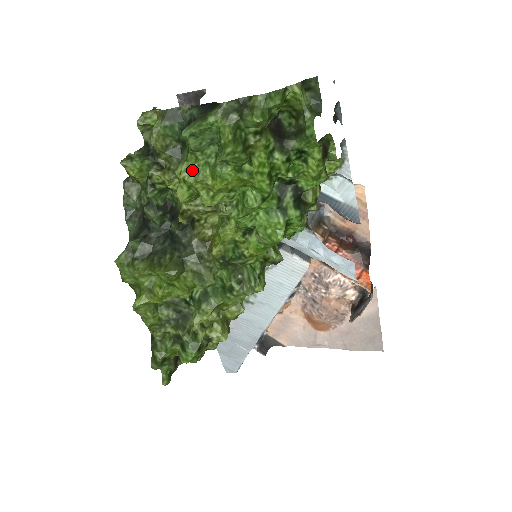
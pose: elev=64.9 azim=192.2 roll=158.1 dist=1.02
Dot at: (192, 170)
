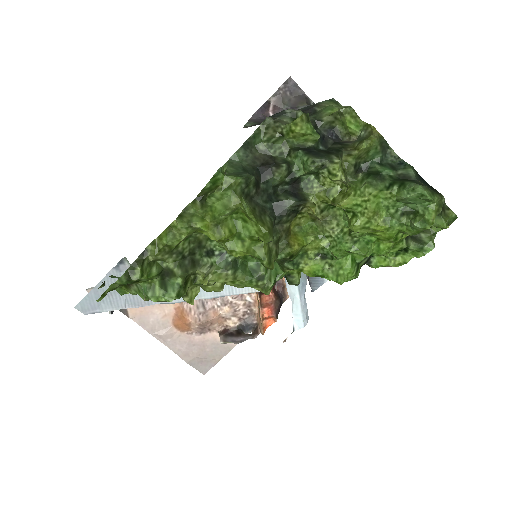
Dot at: (377, 200)
